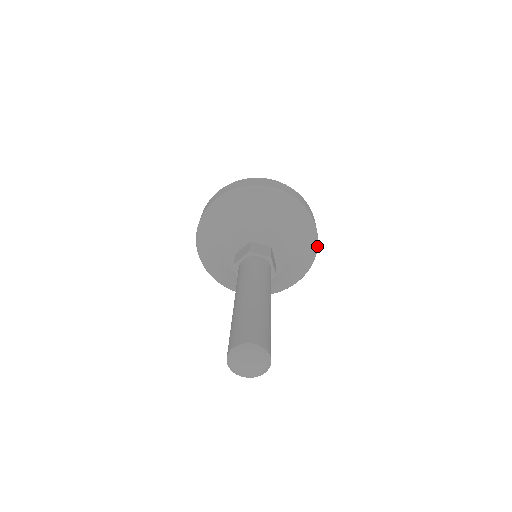
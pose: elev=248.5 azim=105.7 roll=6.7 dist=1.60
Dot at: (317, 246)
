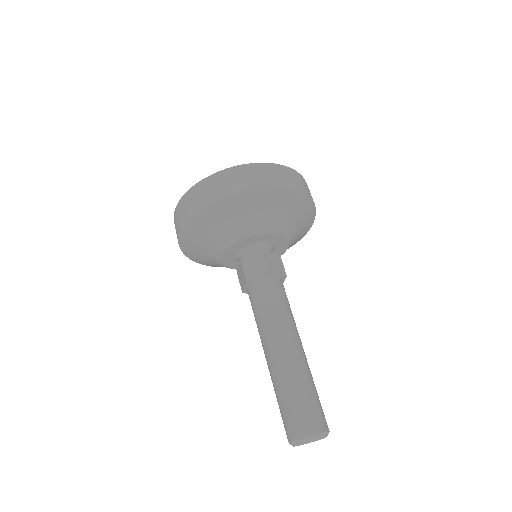
Dot at: (308, 197)
